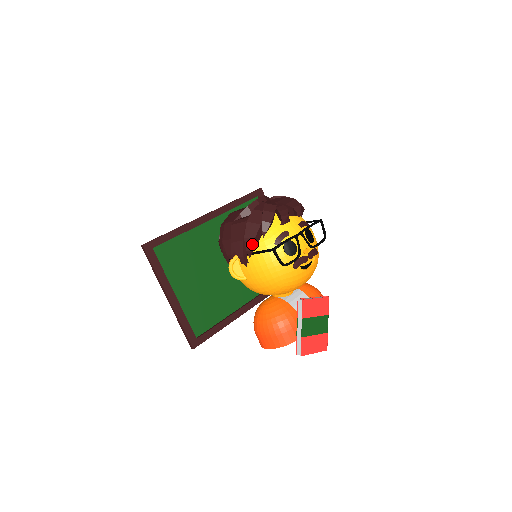
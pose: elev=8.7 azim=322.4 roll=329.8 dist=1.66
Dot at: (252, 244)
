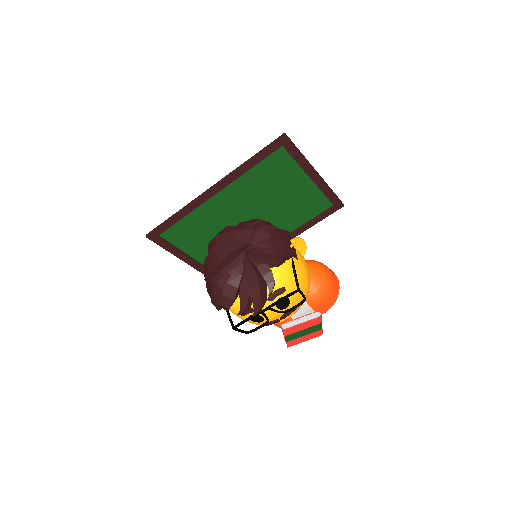
Dot at: occluded
